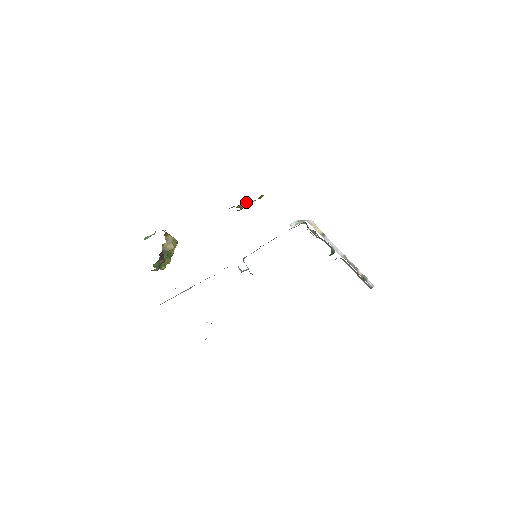
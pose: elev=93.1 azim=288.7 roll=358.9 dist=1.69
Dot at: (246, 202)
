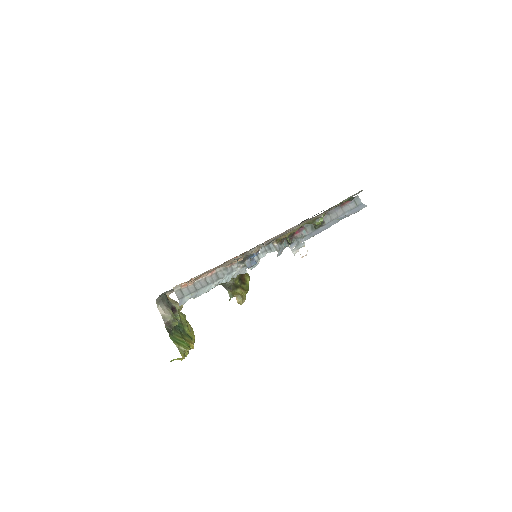
Dot at: (238, 284)
